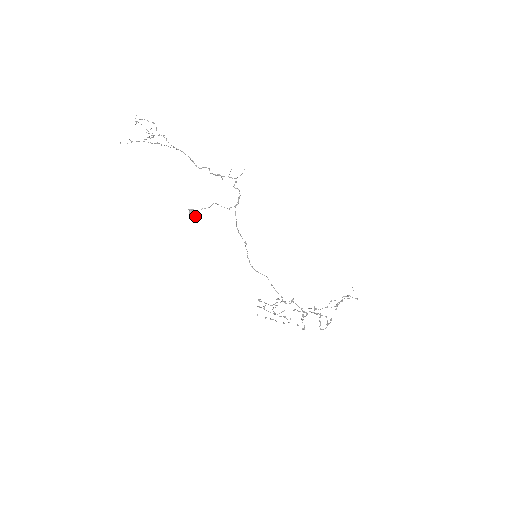
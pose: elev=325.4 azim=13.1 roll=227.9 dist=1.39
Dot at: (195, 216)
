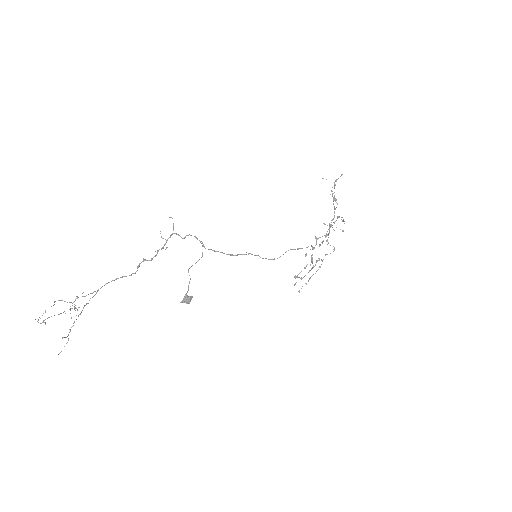
Dot at: occluded
